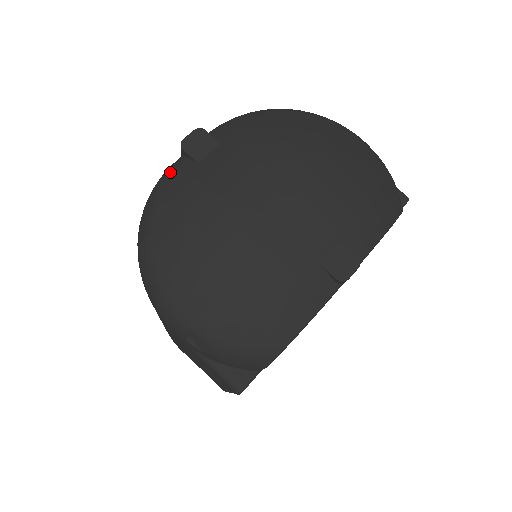
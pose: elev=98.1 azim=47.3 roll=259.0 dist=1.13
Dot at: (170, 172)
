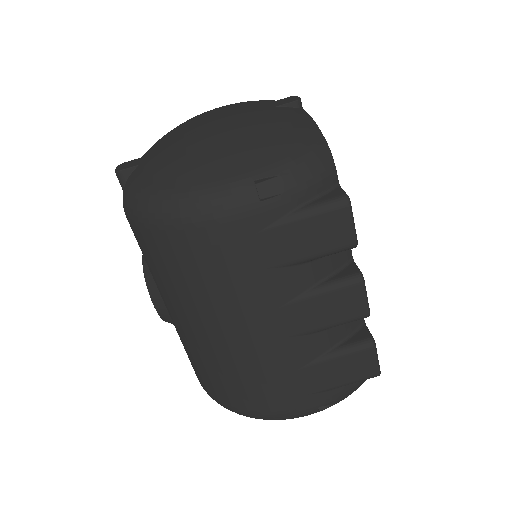
Dot at: (125, 186)
